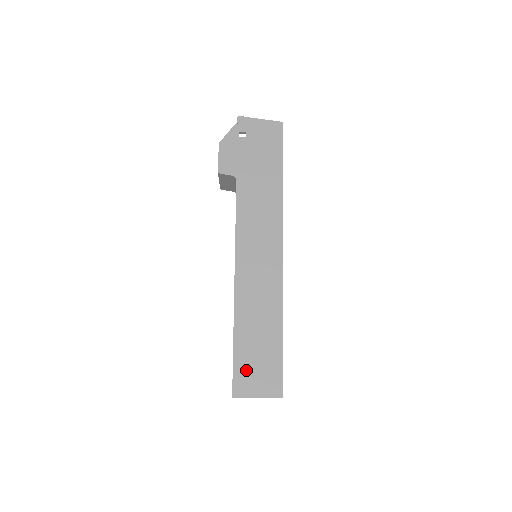
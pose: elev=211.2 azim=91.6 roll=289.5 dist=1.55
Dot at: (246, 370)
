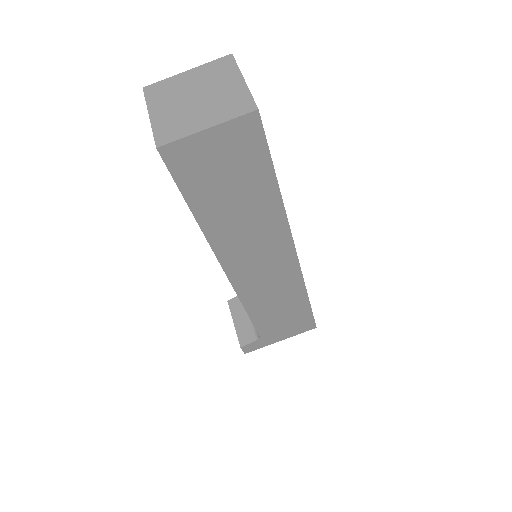
Dot at: occluded
